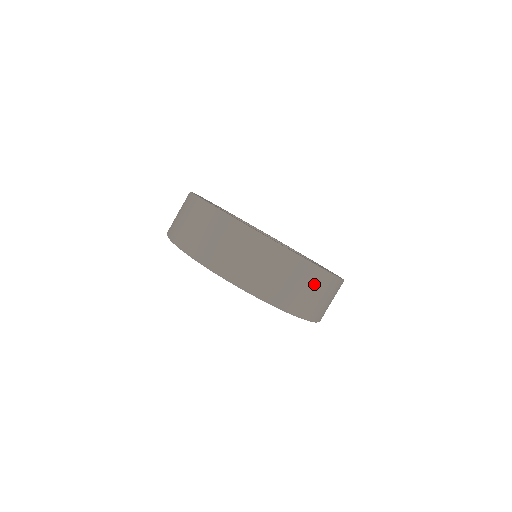
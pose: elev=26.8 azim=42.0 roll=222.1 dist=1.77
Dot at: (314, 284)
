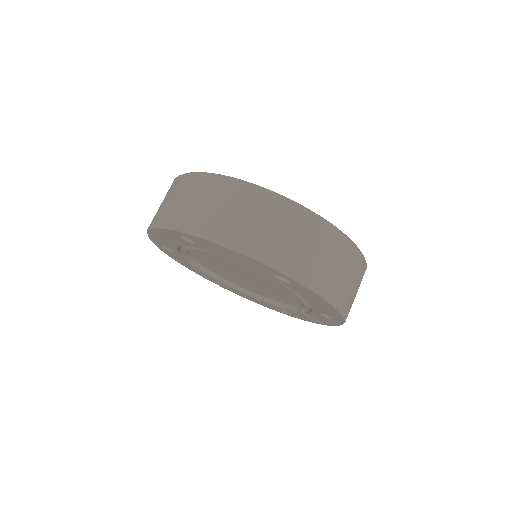
Dot at: (350, 264)
